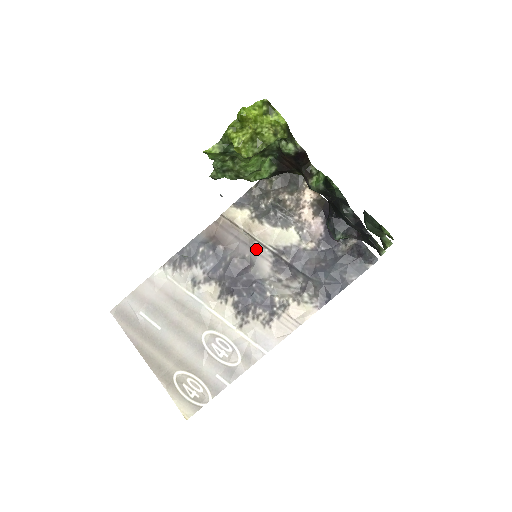
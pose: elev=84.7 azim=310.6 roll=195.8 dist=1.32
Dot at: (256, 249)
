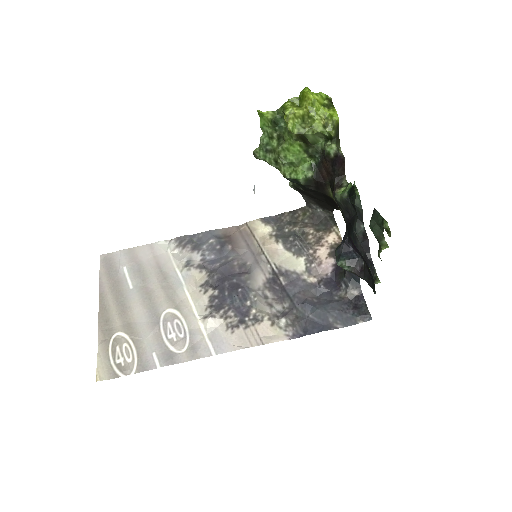
Dot at: (260, 261)
